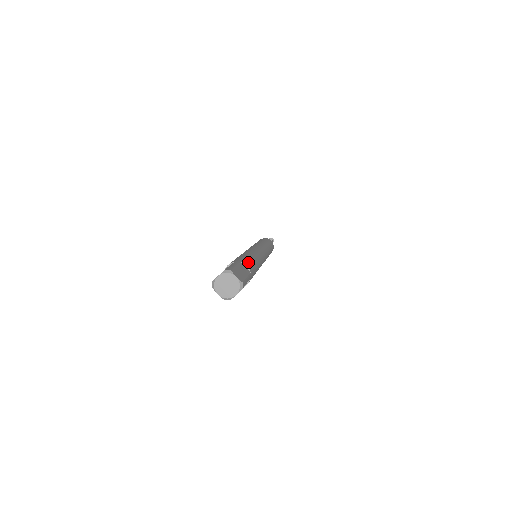
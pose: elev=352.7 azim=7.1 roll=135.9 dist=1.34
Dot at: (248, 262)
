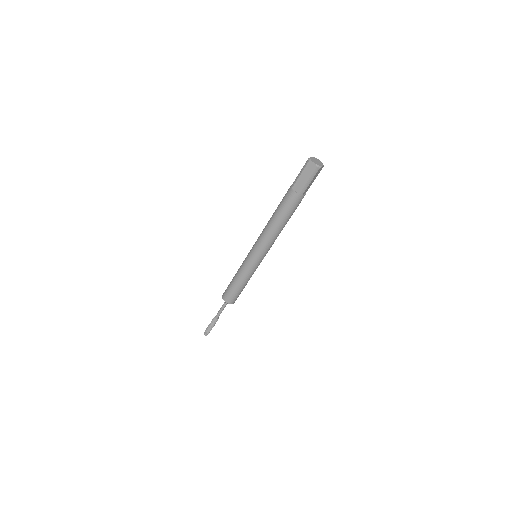
Dot at: occluded
